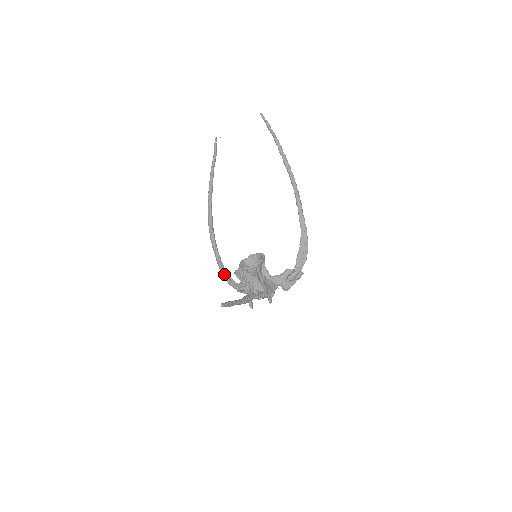
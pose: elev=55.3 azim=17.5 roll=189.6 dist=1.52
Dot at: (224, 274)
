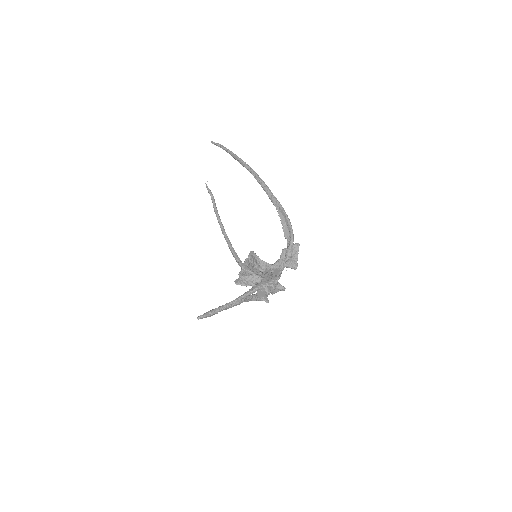
Dot at: occluded
